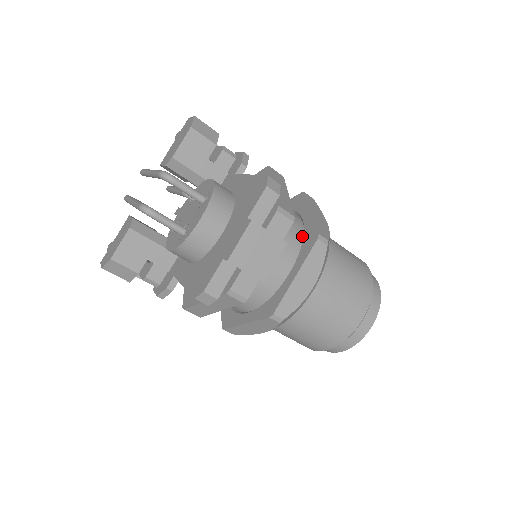
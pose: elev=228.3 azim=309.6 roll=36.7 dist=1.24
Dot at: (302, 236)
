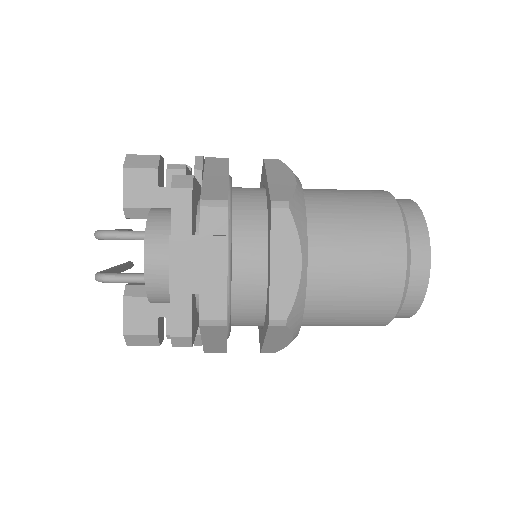
Dot at: occluded
